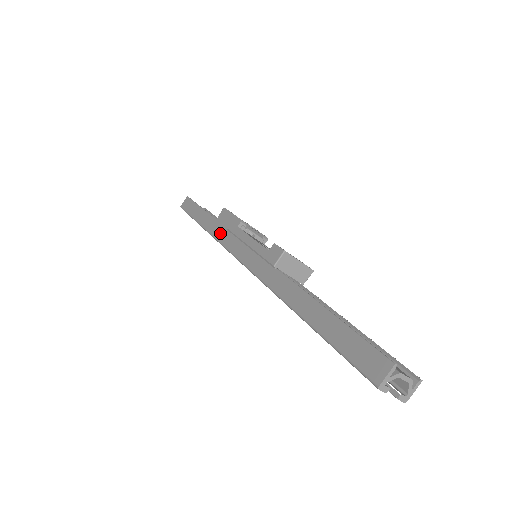
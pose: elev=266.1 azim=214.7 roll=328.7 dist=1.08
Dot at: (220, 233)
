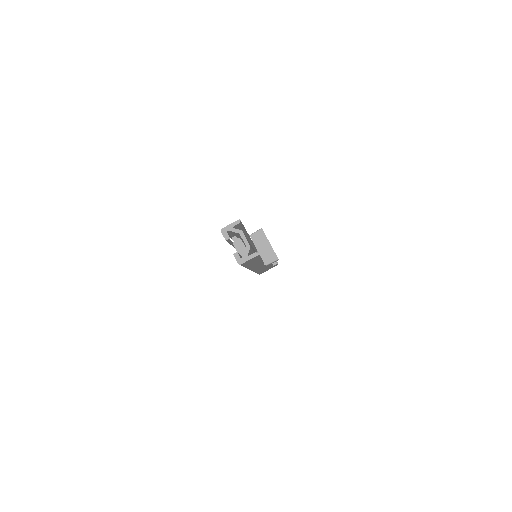
Dot at: occluded
